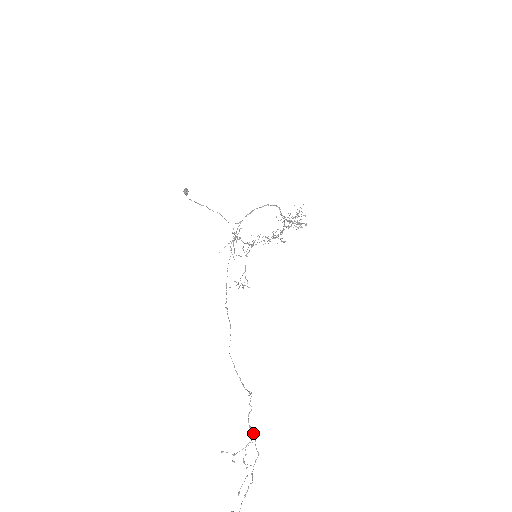
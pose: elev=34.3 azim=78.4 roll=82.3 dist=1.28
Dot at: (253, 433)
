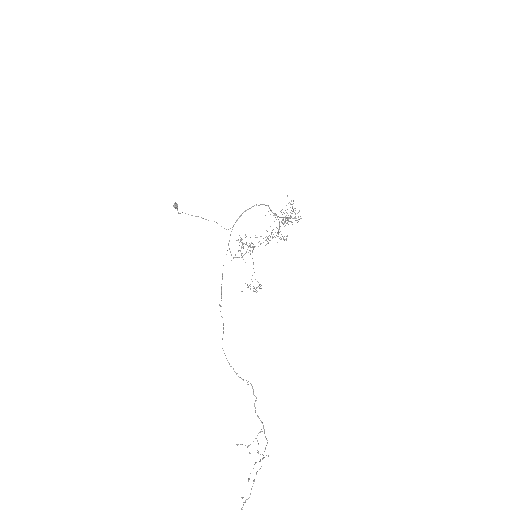
Dot at: (261, 422)
